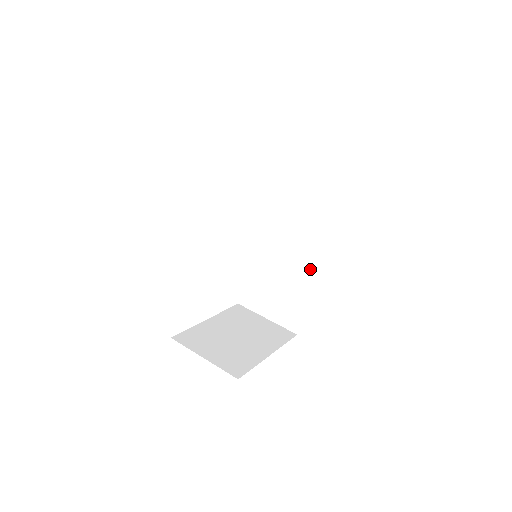
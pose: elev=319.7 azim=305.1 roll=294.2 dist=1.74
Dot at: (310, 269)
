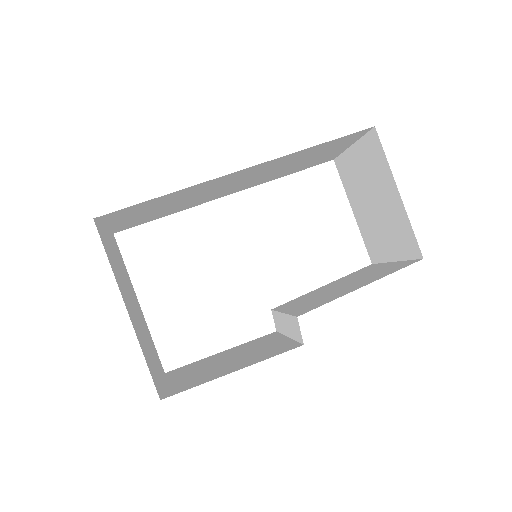
Dot at: (276, 352)
